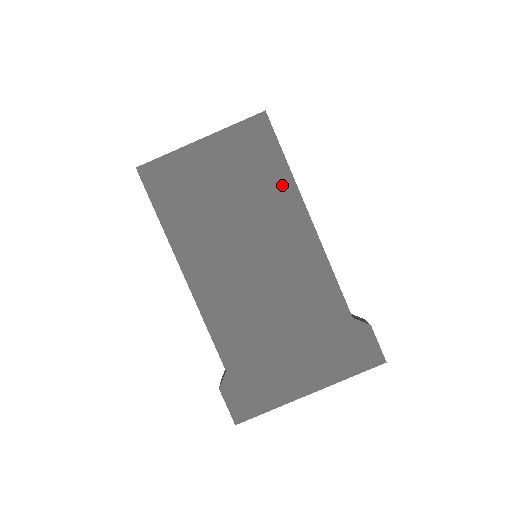
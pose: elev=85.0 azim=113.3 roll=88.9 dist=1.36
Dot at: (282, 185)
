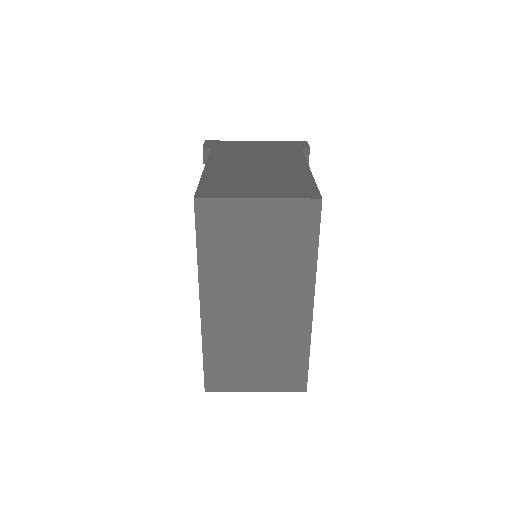
Dot at: occluded
